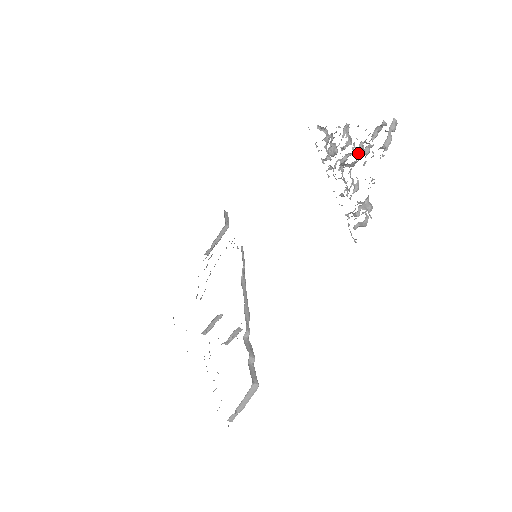
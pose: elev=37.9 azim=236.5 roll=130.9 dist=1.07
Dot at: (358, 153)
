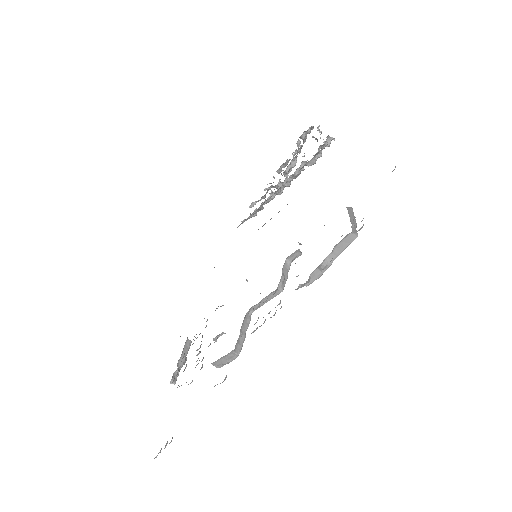
Dot at: occluded
